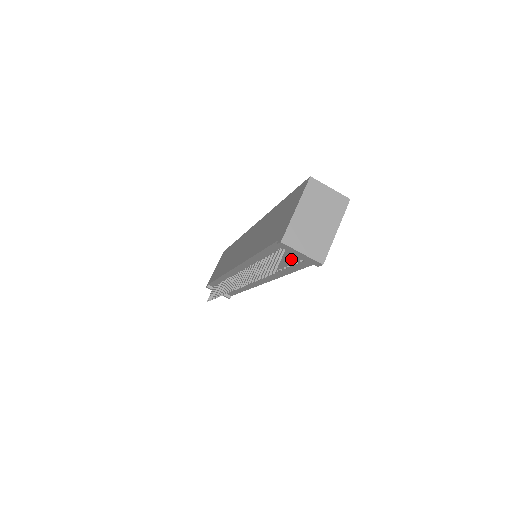
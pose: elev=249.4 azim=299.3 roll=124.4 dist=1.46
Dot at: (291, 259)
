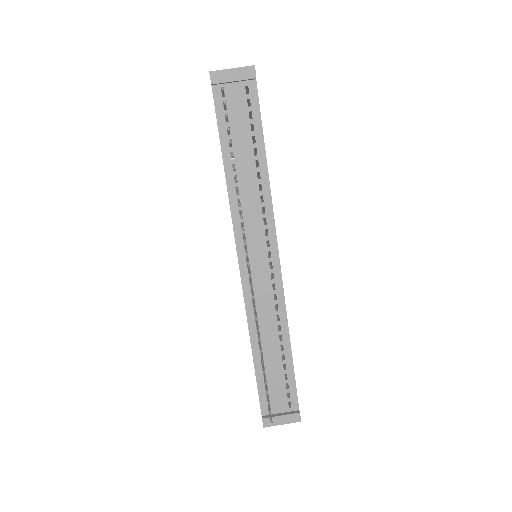
Dot at: (243, 116)
